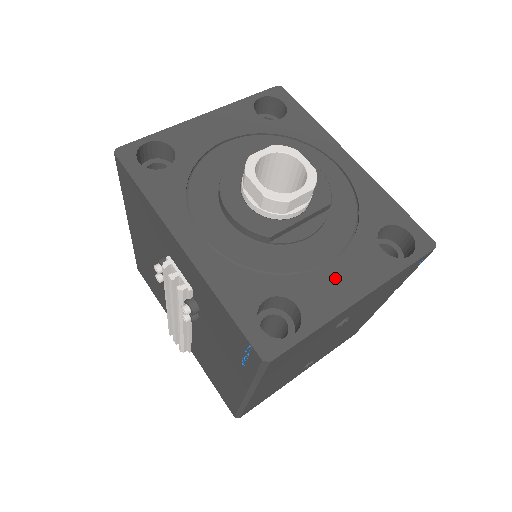
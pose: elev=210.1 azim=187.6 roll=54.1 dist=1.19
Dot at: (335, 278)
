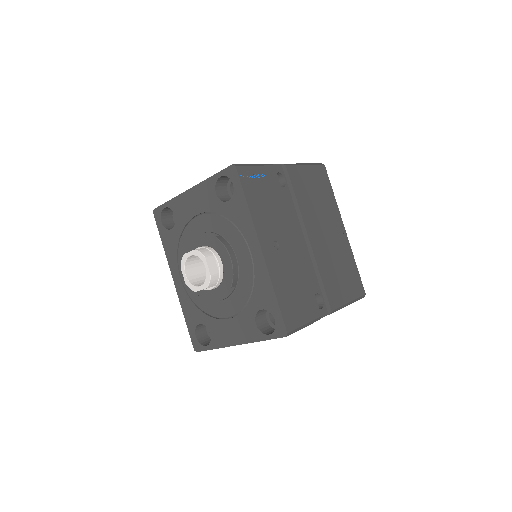
Dot at: (228, 328)
